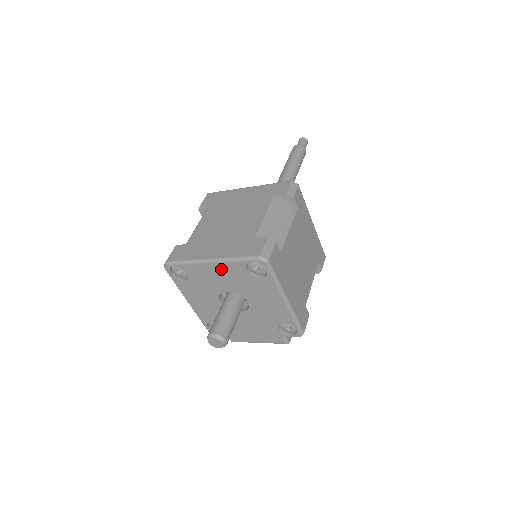
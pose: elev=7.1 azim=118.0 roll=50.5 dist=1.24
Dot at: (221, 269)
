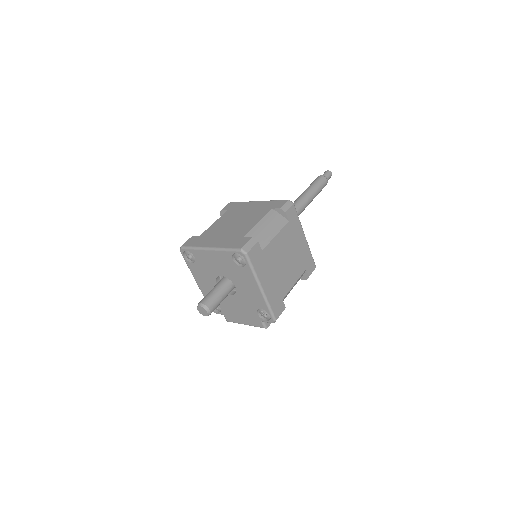
Dot at: (216, 256)
